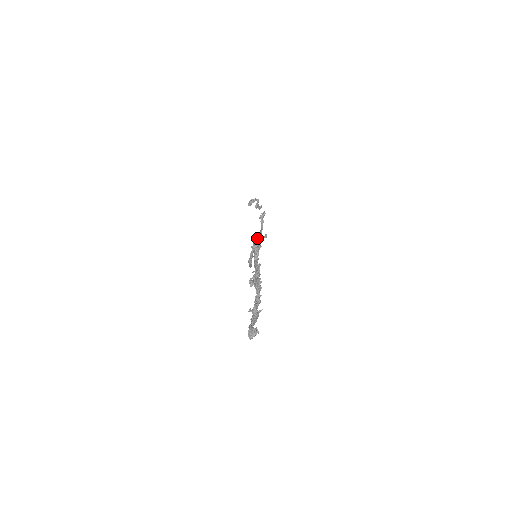
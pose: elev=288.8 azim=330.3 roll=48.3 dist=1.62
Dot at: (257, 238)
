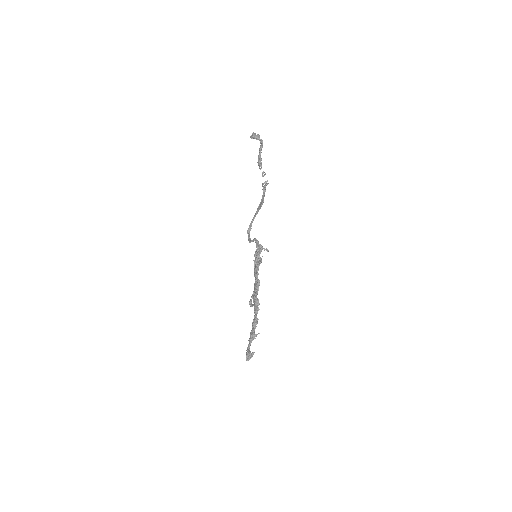
Dot at: (259, 246)
